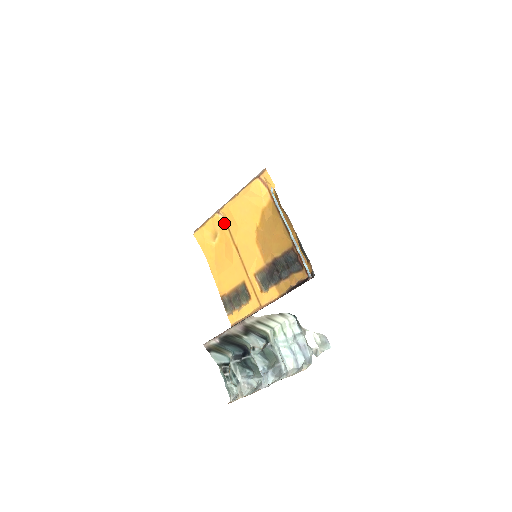
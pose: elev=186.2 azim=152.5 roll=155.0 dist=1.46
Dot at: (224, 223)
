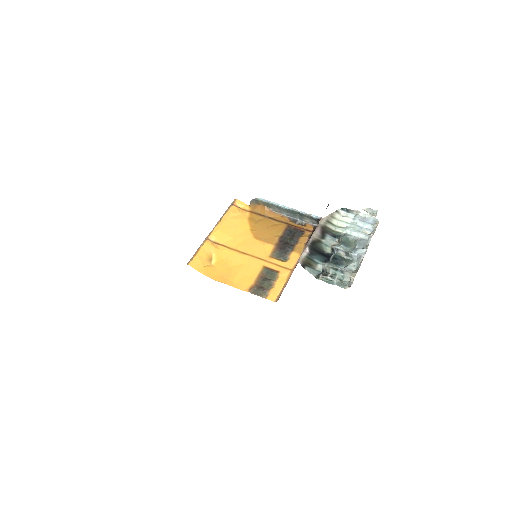
Dot at: (216, 245)
